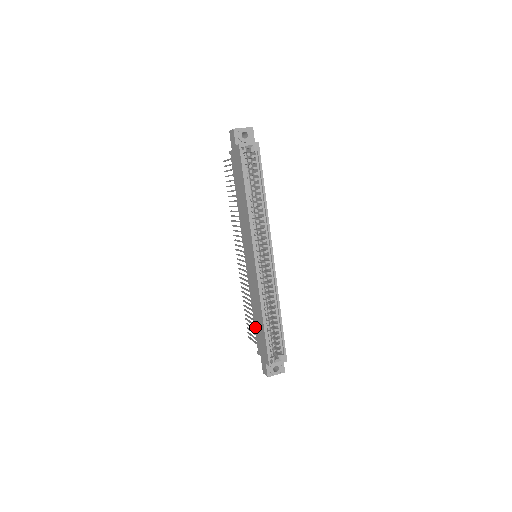
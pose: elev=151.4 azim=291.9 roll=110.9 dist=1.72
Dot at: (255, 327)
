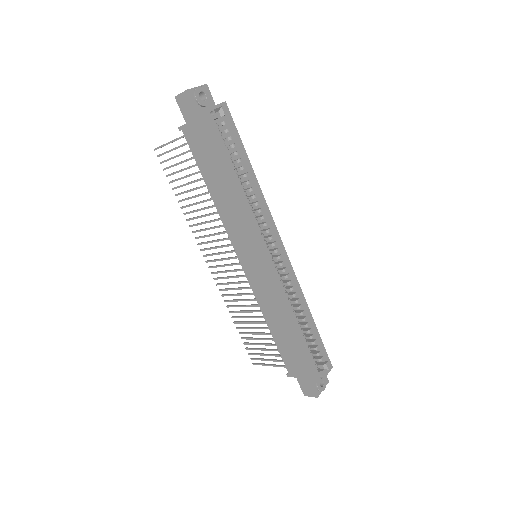
Dot at: (278, 346)
